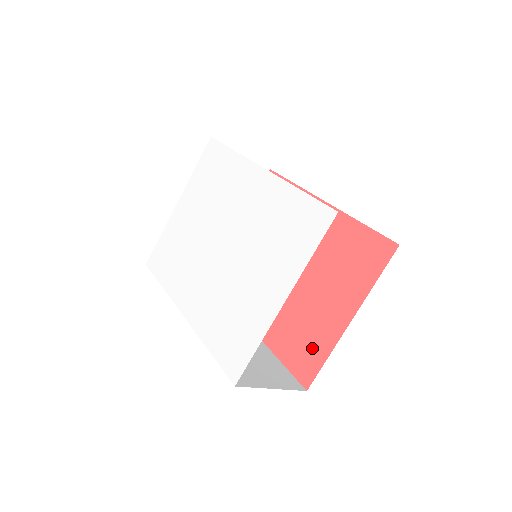
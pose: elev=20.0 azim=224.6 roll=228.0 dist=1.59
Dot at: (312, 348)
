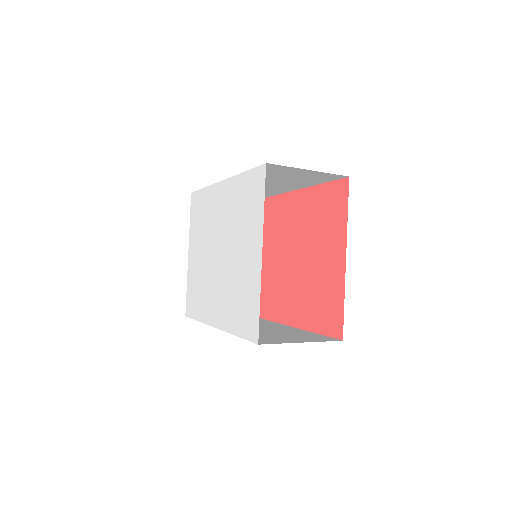
Dot at: (331, 303)
